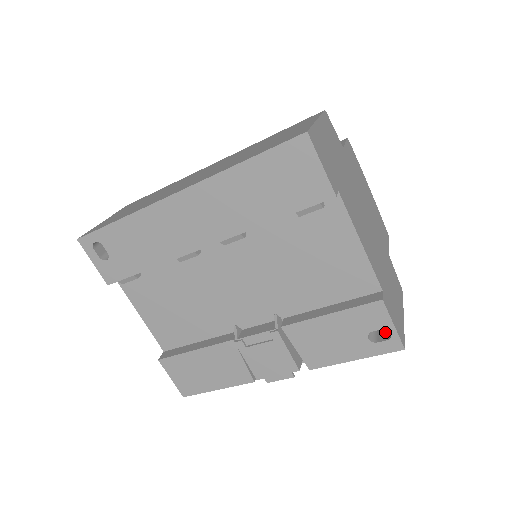
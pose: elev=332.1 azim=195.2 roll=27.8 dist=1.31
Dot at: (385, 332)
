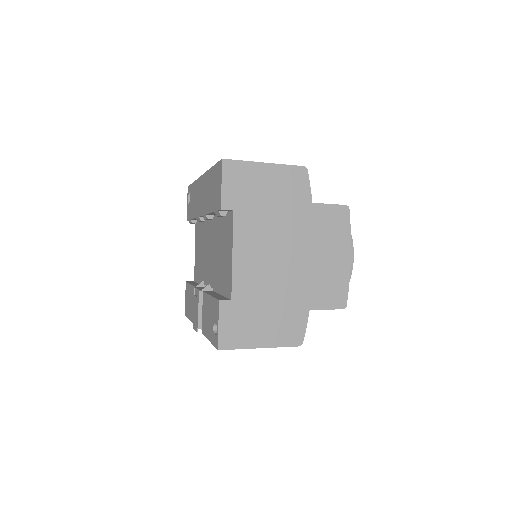
Dot at: occluded
